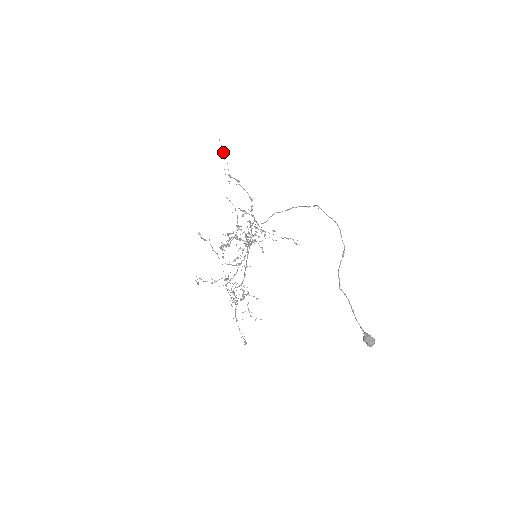
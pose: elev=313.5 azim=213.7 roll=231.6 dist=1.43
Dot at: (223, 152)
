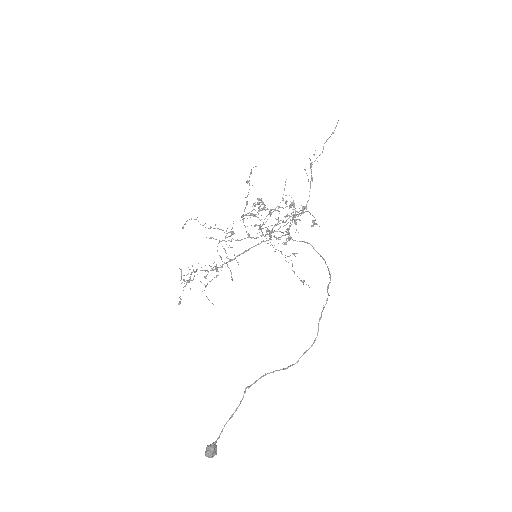
Dot at: (330, 136)
